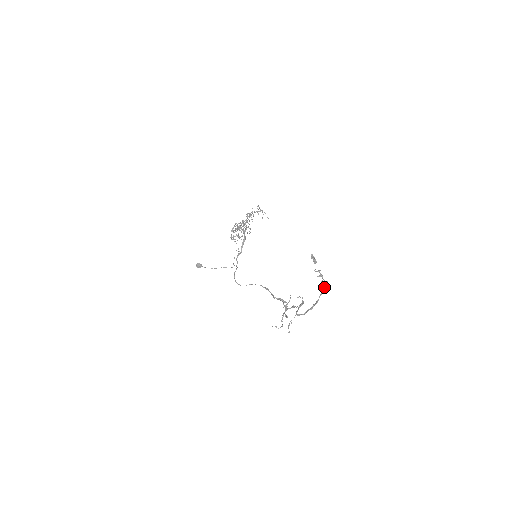
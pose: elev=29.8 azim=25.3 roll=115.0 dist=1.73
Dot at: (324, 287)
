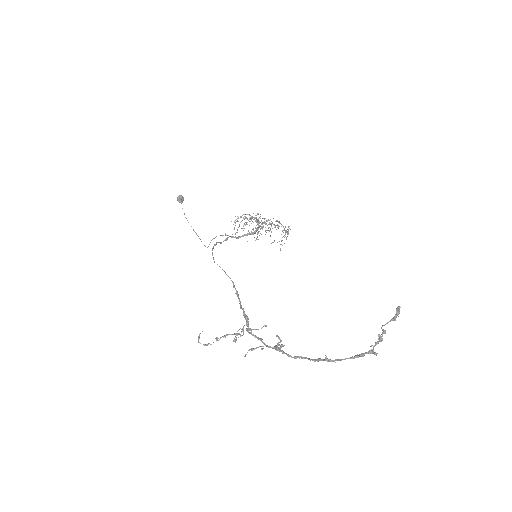
Dot at: occluded
